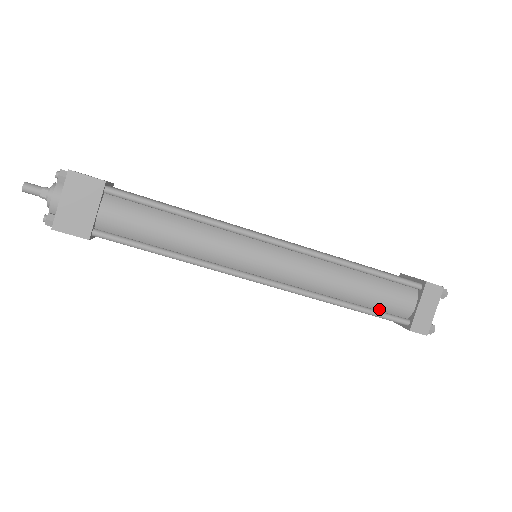
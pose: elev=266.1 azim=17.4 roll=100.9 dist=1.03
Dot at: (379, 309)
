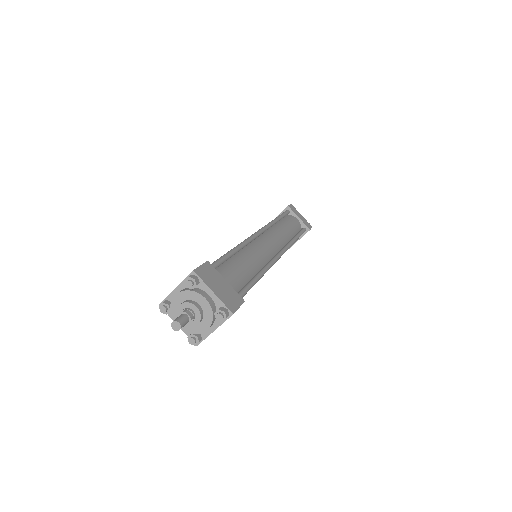
Dot at: occluded
